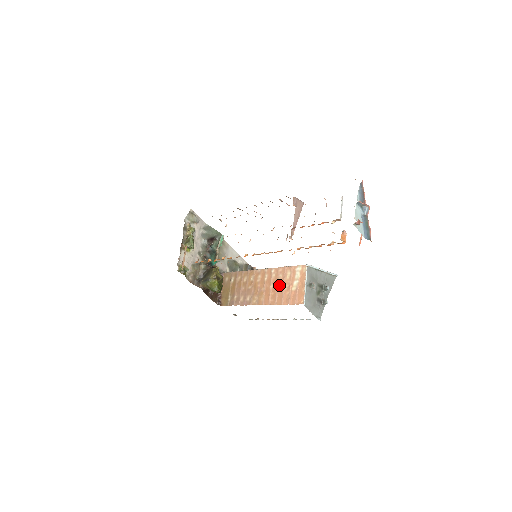
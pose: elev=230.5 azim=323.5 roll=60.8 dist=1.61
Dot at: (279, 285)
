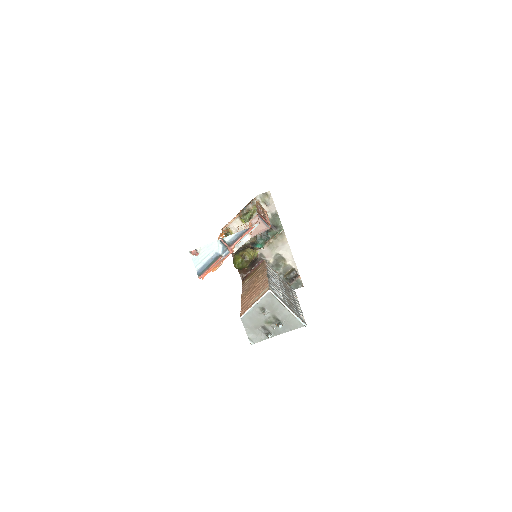
Dot at: (254, 292)
